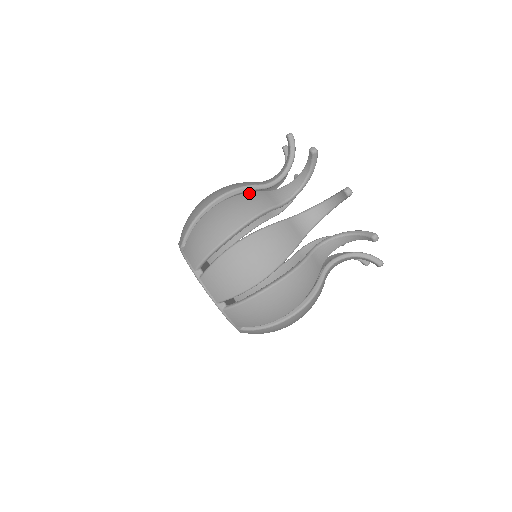
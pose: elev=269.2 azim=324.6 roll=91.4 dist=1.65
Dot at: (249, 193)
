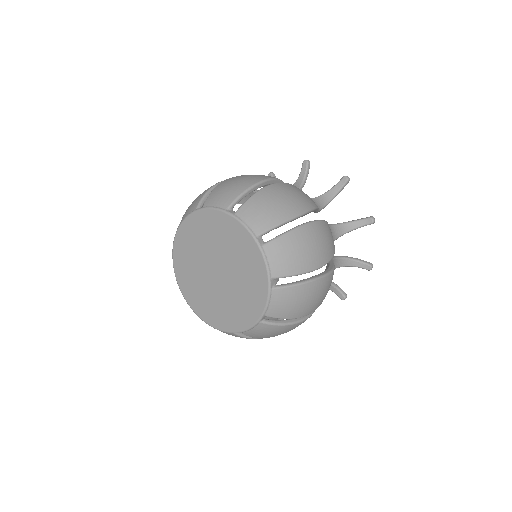
Dot at: occluded
